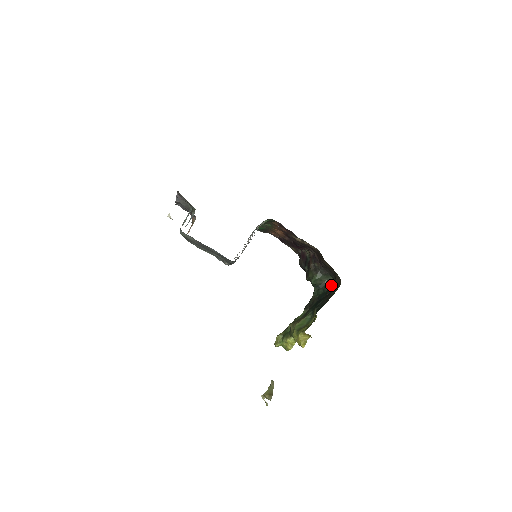
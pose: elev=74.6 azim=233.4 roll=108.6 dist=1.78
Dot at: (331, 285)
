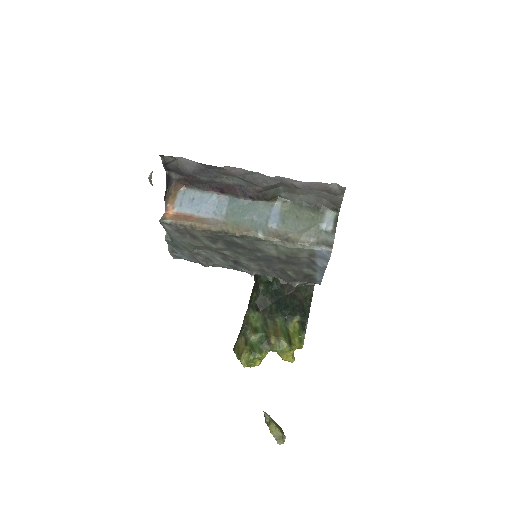
Dot at: (288, 282)
